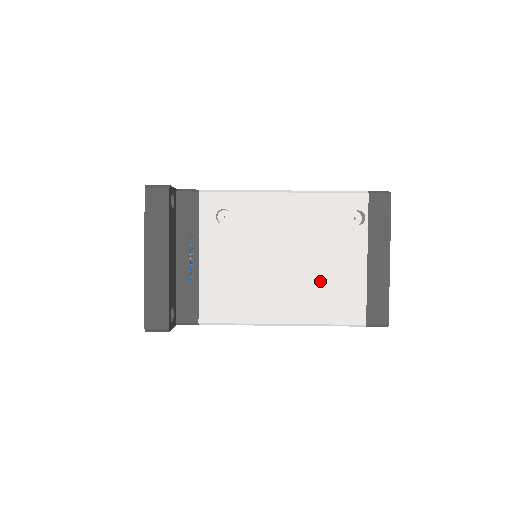
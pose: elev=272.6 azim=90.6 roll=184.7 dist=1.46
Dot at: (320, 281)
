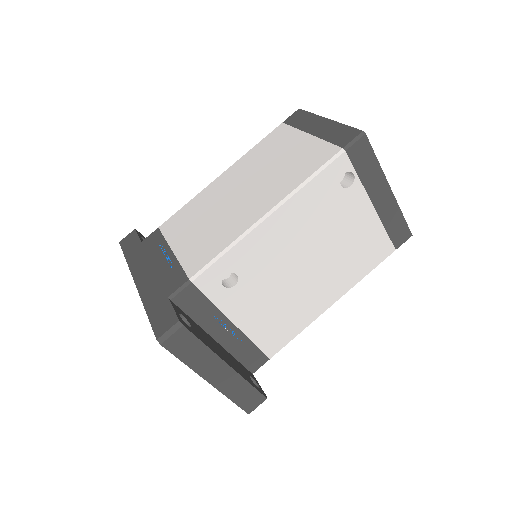
Dot at: (344, 253)
